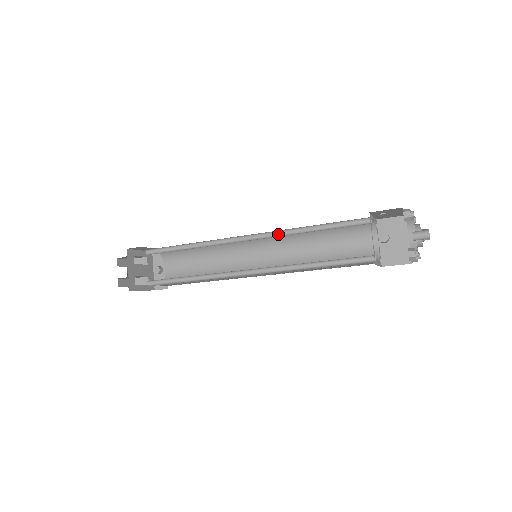
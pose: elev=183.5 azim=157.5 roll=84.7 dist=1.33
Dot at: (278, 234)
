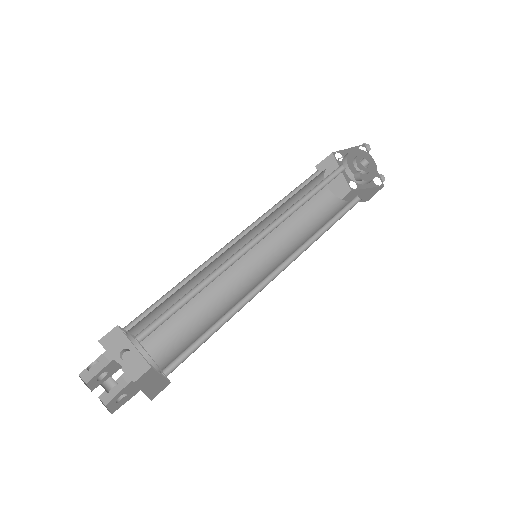
Dot at: (279, 219)
